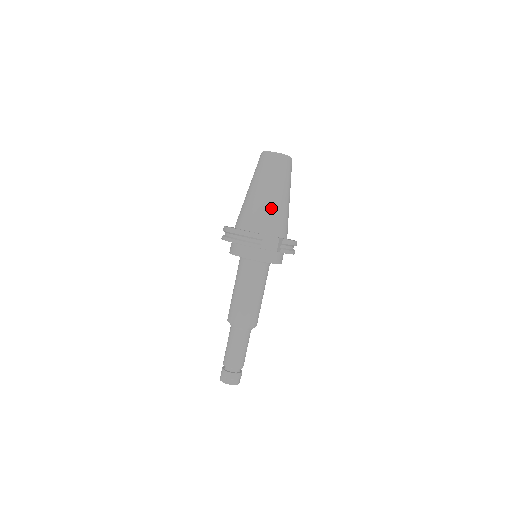
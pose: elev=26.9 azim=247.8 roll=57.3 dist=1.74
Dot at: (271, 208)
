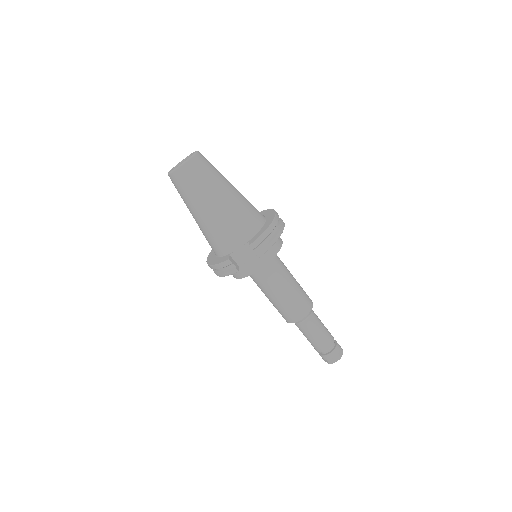
Dot at: (217, 224)
